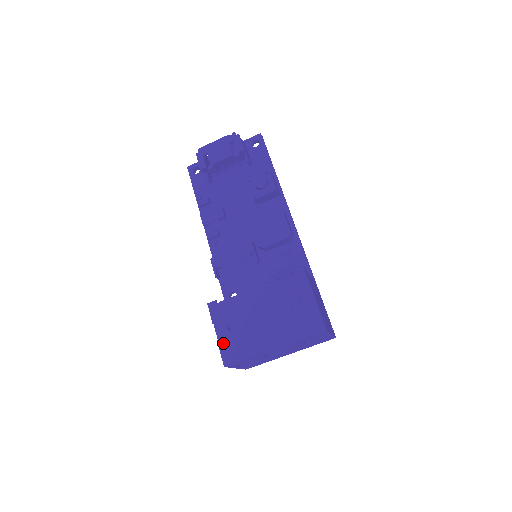
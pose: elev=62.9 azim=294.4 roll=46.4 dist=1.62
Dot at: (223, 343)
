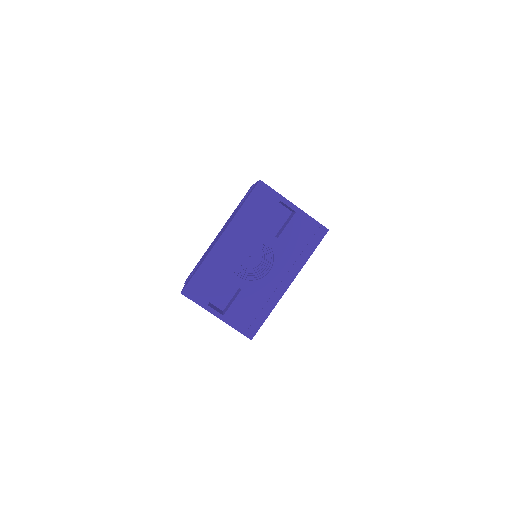
Dot at: occluded
